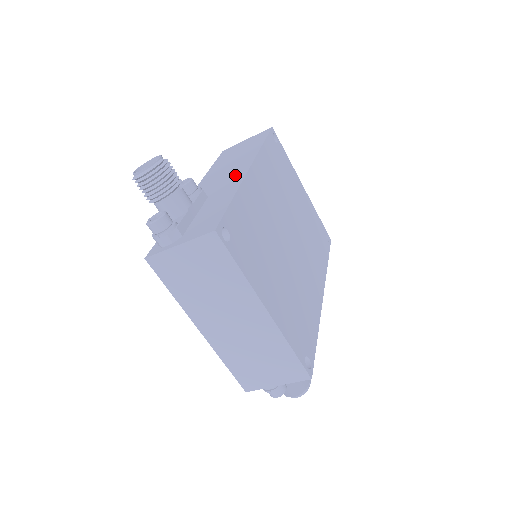
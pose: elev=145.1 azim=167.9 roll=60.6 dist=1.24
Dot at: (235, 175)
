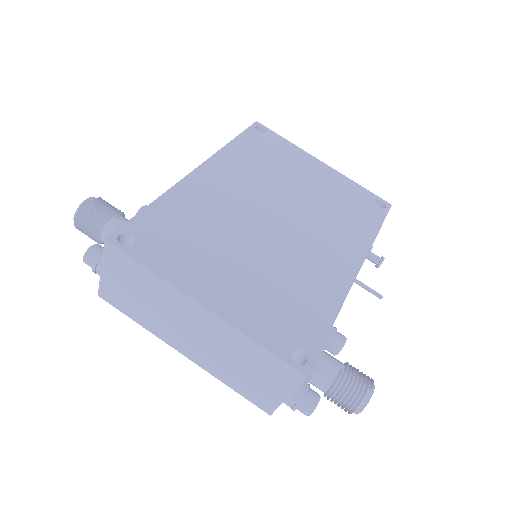
Dot at: occluded
